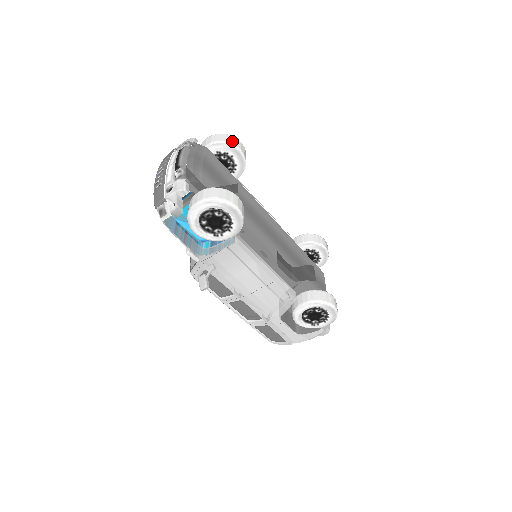
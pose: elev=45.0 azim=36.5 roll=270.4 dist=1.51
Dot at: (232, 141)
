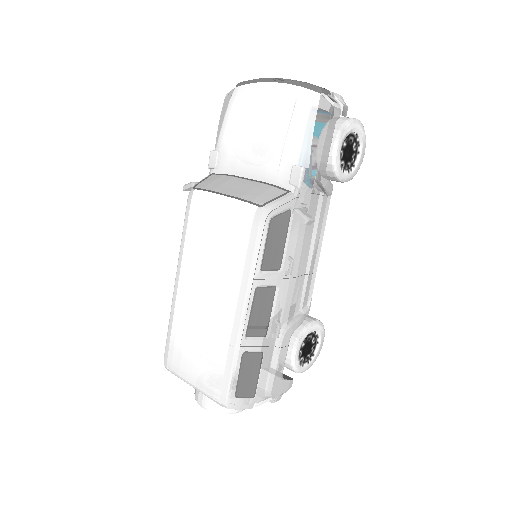
Dot at: occluded
